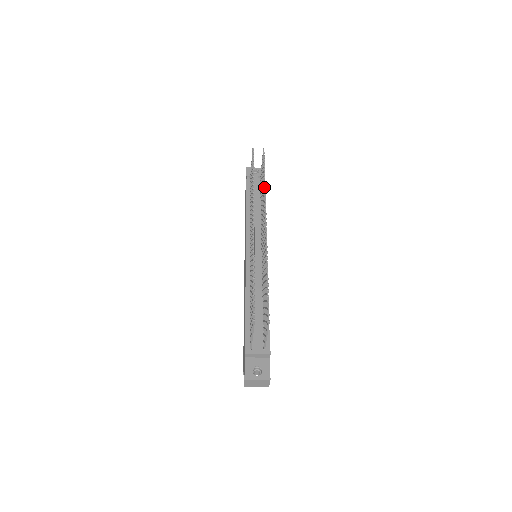
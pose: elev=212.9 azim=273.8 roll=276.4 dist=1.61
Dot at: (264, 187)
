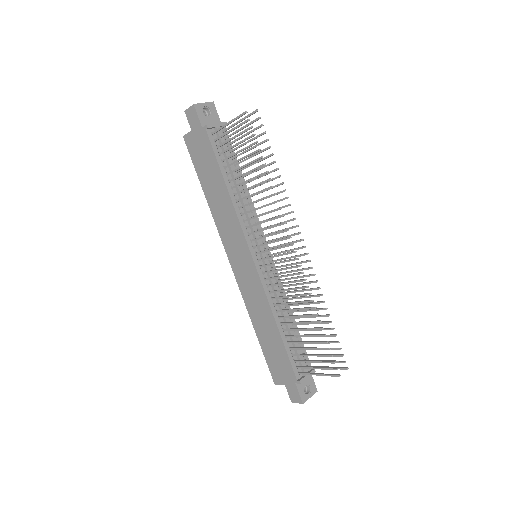
Dot at: occluded
